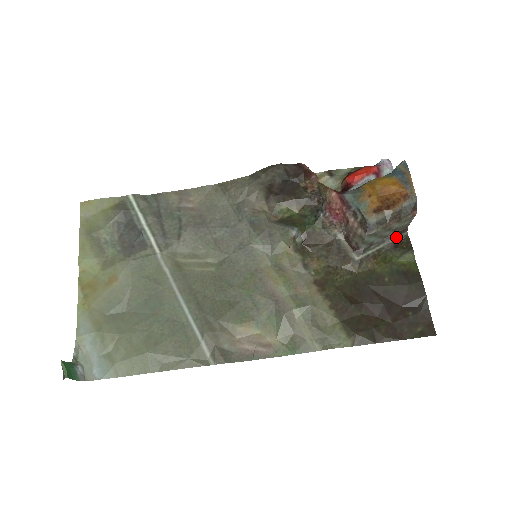
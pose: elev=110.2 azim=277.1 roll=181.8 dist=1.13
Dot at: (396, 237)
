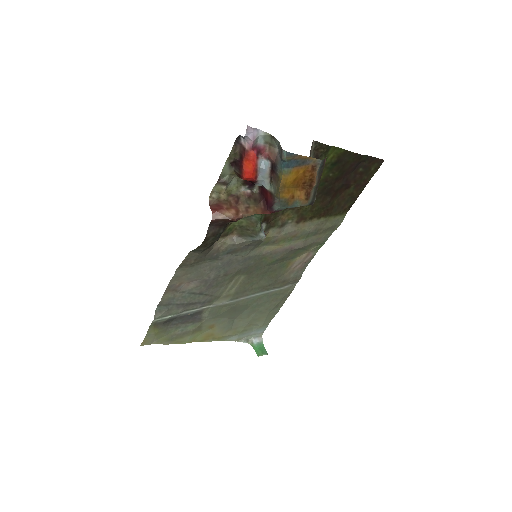
Dot at: (311, 153)
